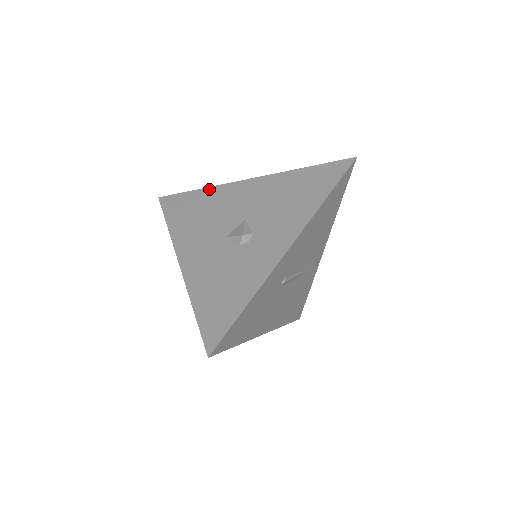
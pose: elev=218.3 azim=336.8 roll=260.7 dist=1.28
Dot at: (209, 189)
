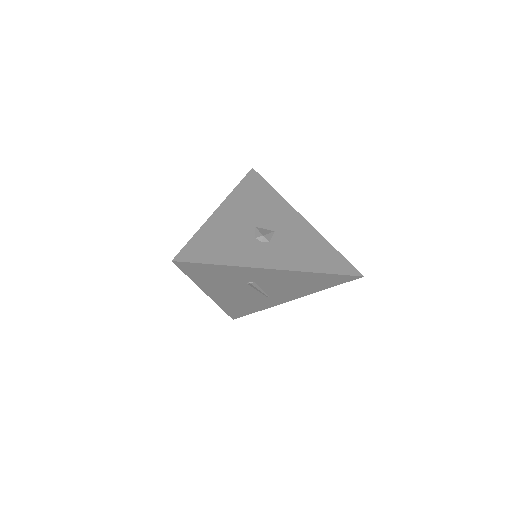
Dot at: (280, 197)
